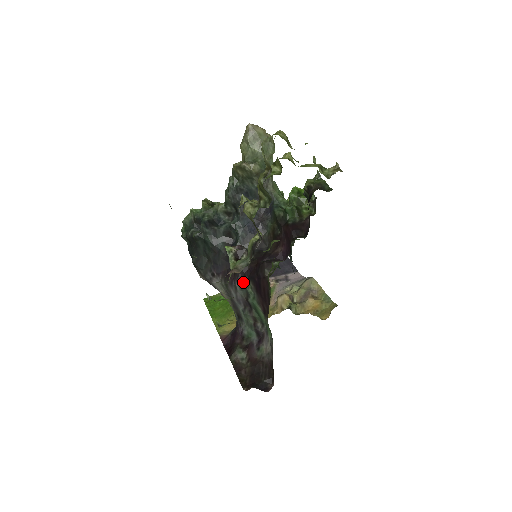
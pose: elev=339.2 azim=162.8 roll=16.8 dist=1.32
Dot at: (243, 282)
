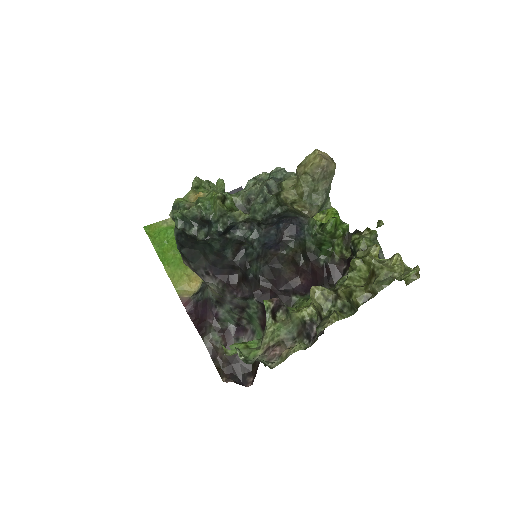
Dot at: (248, 298)
